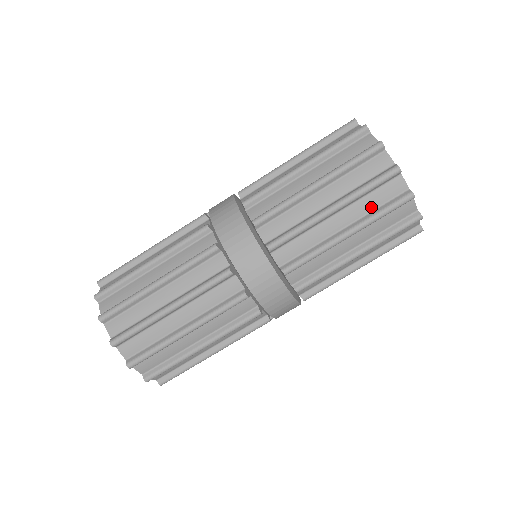
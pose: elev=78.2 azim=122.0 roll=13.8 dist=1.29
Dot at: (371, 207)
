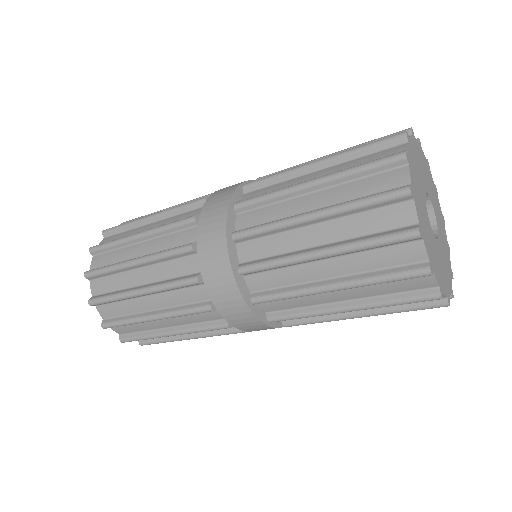
Dot at: occluded
